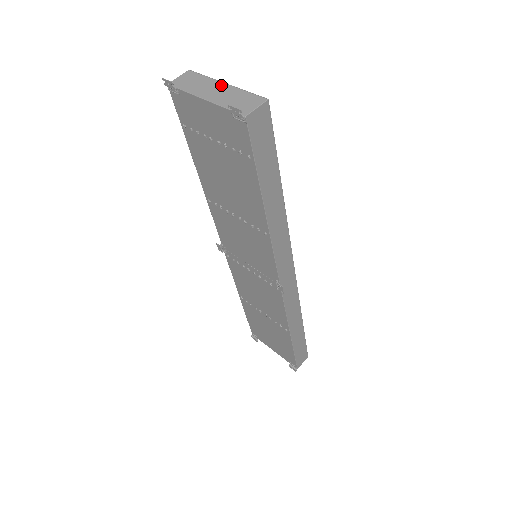
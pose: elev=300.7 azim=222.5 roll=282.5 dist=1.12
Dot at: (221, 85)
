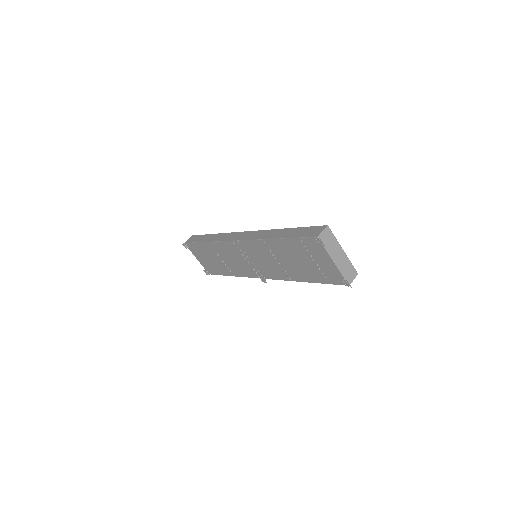
Dot at: (342, 251)
